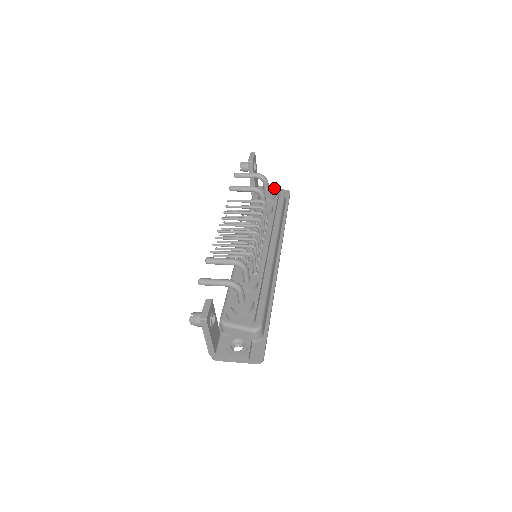
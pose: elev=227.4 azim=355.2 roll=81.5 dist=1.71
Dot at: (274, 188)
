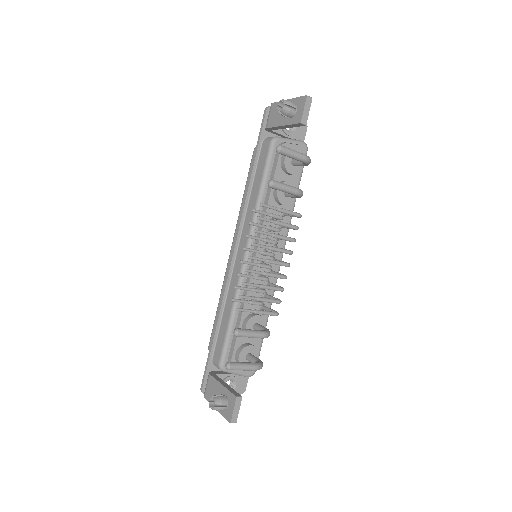
Dot at: occluded
